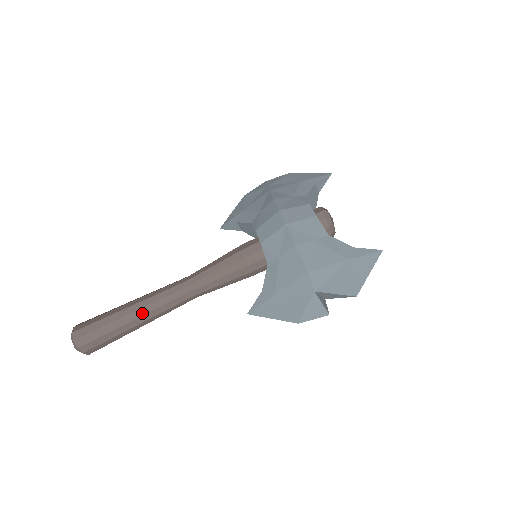
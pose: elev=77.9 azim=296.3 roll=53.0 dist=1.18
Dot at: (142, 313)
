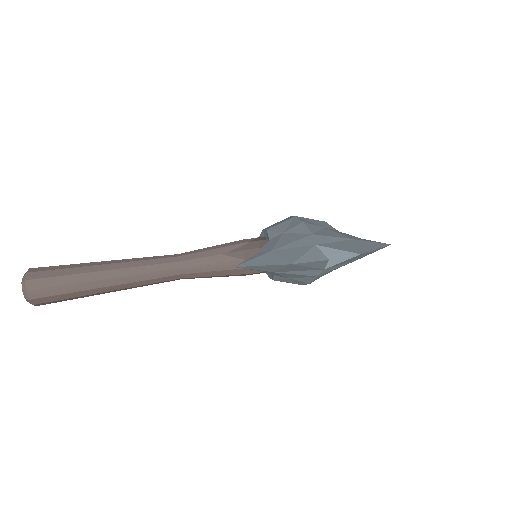
Dot at: (117, 267)
